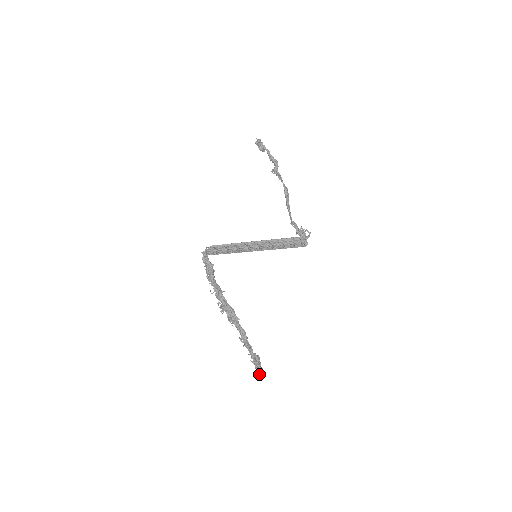
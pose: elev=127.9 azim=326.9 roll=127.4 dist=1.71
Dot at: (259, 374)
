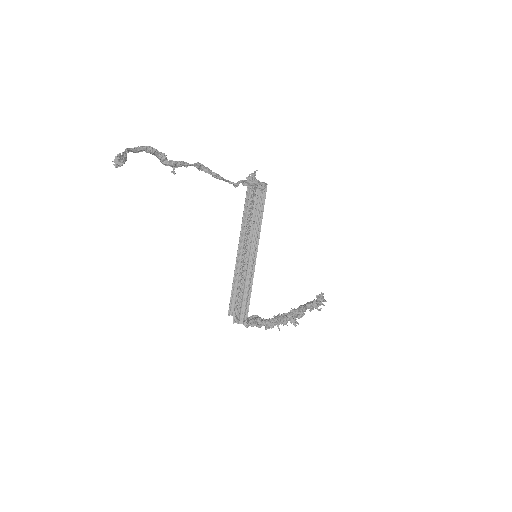
Dot at: occluded
